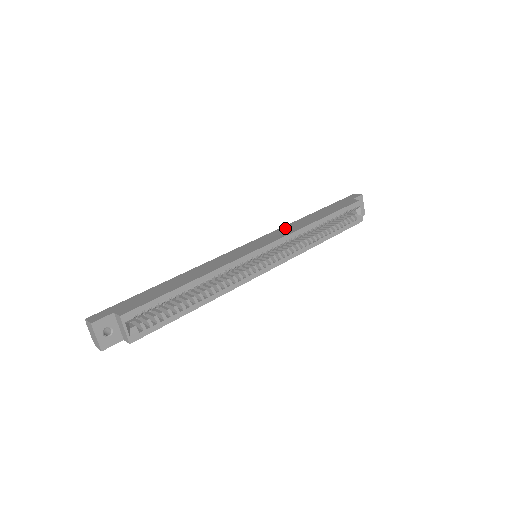
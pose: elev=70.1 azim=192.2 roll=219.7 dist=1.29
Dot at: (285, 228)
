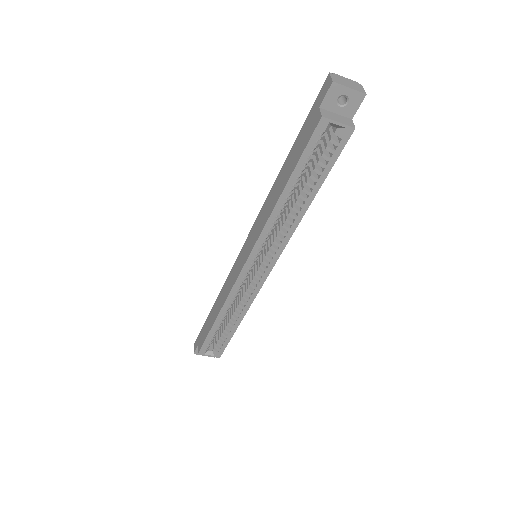
Dot at: (262, 212)
